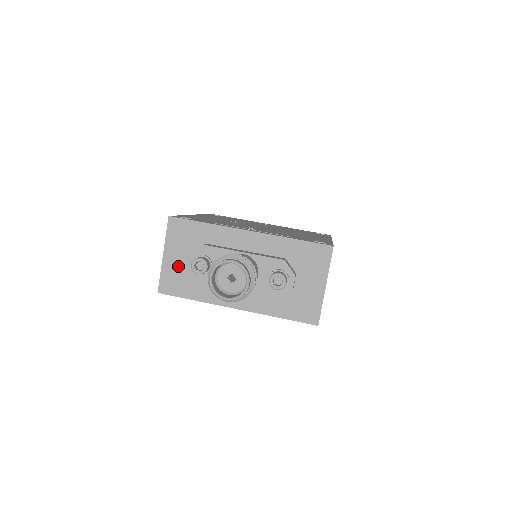
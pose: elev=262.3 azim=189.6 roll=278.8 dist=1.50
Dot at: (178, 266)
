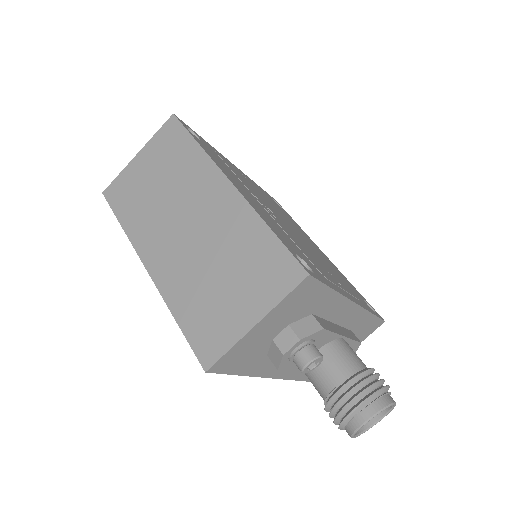
Dot at: (260, 339)
